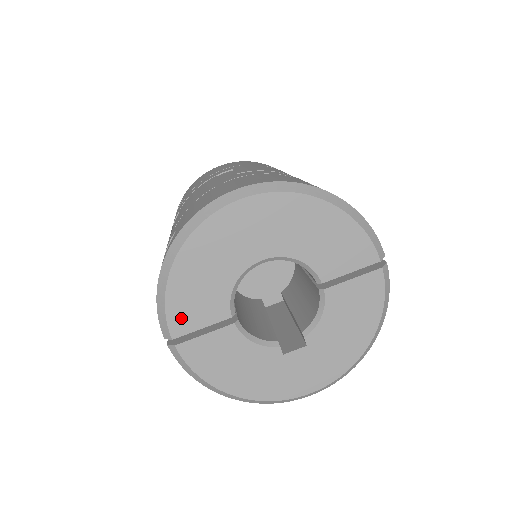
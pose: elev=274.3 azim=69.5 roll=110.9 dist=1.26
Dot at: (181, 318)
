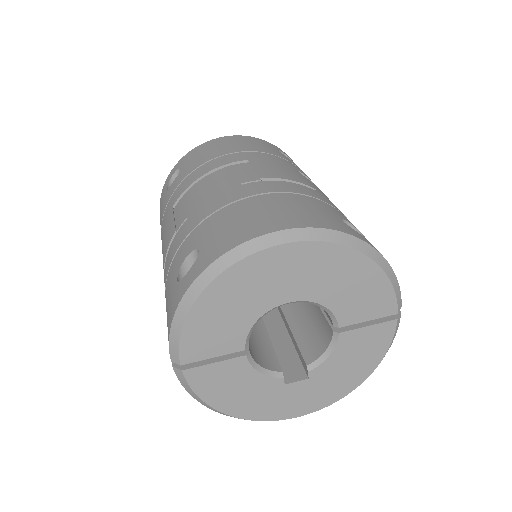
Dot at: (194, 347)
